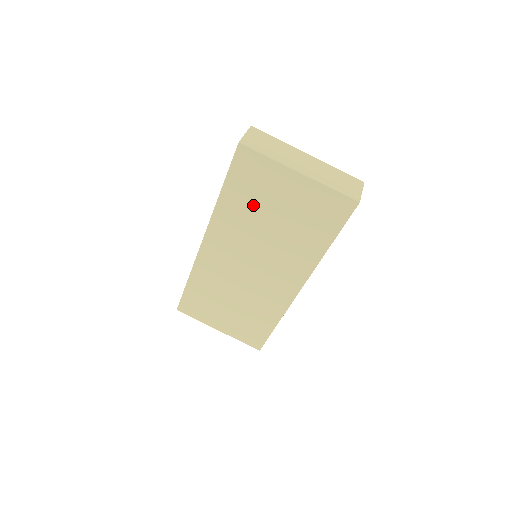
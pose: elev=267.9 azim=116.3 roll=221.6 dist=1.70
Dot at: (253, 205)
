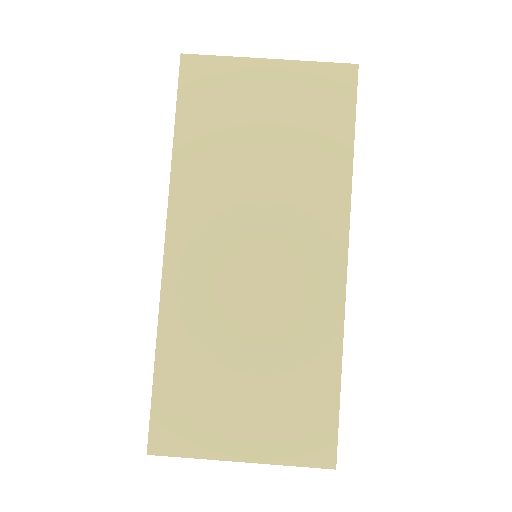
Dot at: (225, 137)
